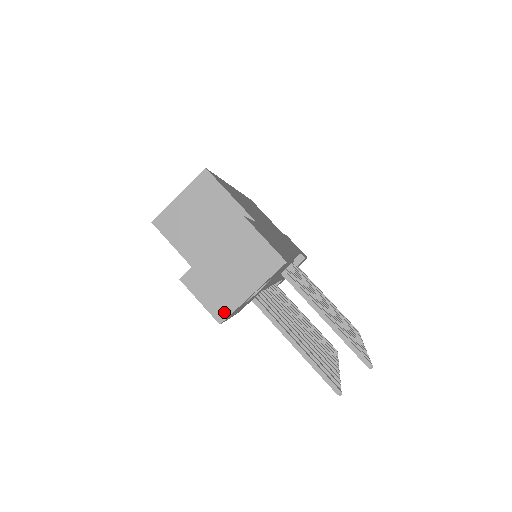
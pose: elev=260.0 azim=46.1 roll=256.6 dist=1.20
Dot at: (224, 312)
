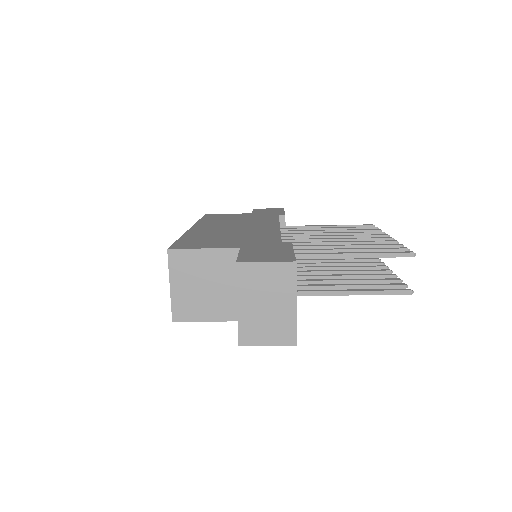
Dot at: (291, 335)
